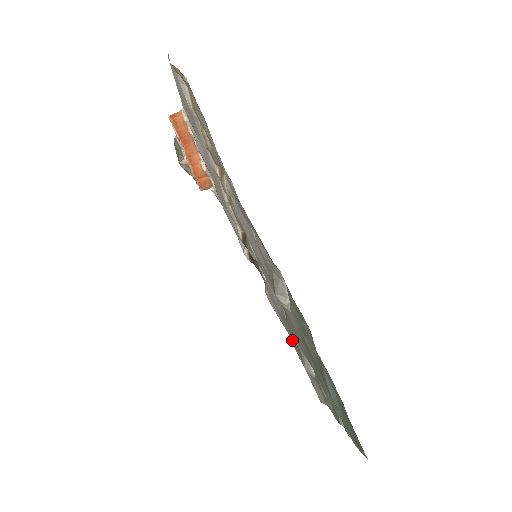
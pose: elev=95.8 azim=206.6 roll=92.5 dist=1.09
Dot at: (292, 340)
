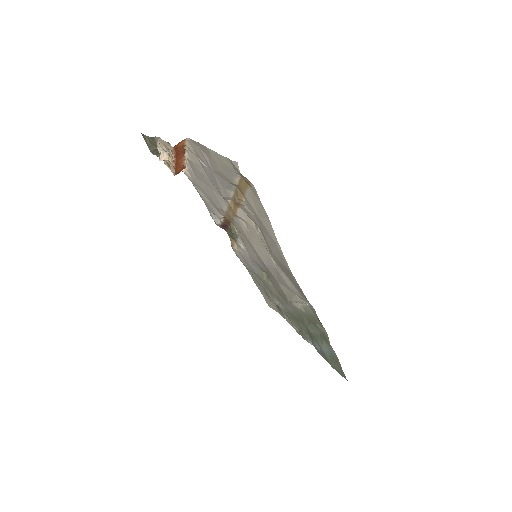
Dot at: (258, 282)
